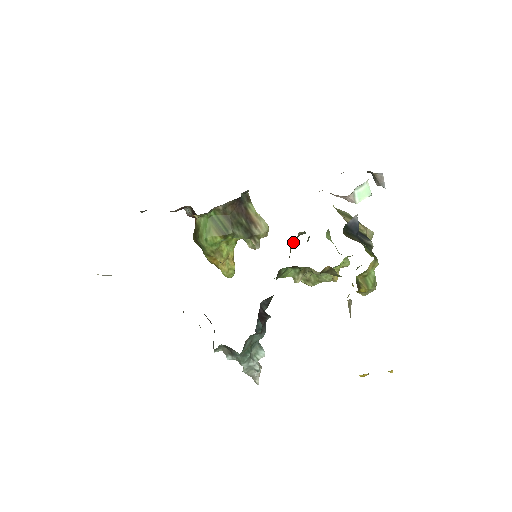
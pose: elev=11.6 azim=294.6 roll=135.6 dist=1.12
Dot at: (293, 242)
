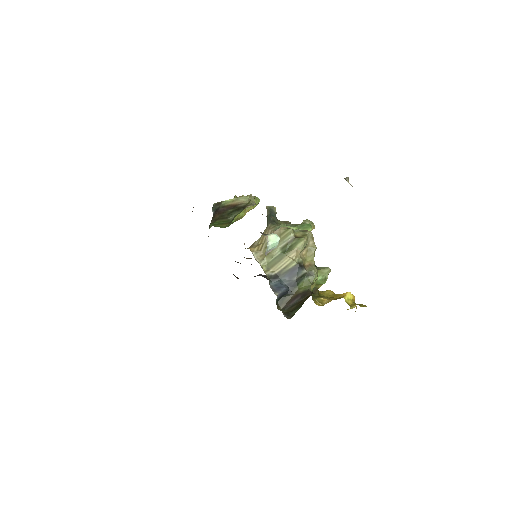
Dot at: occluded
